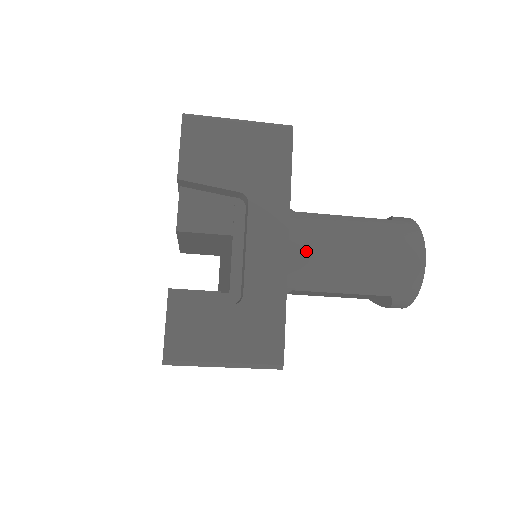
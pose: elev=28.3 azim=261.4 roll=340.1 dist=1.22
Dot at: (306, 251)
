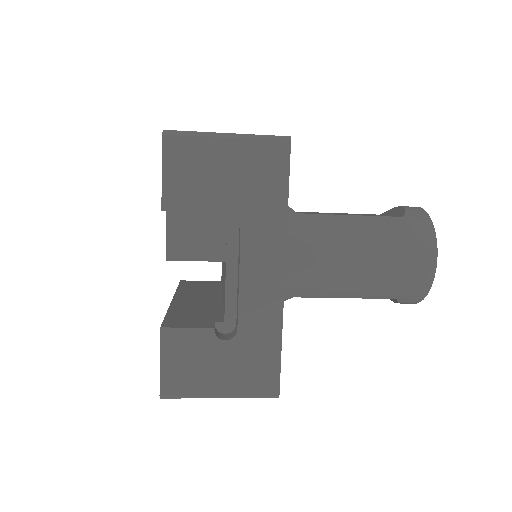
Dot at: (307, 262)
